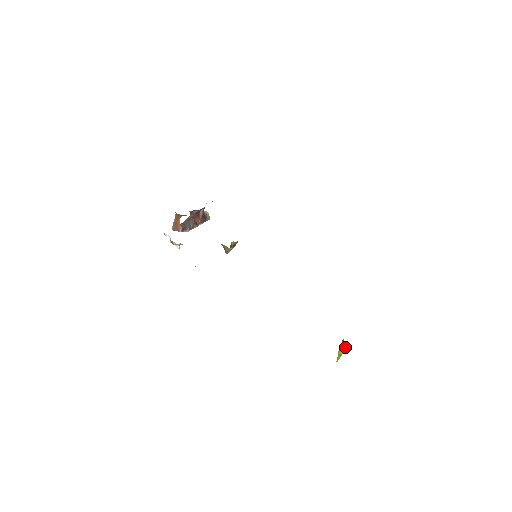
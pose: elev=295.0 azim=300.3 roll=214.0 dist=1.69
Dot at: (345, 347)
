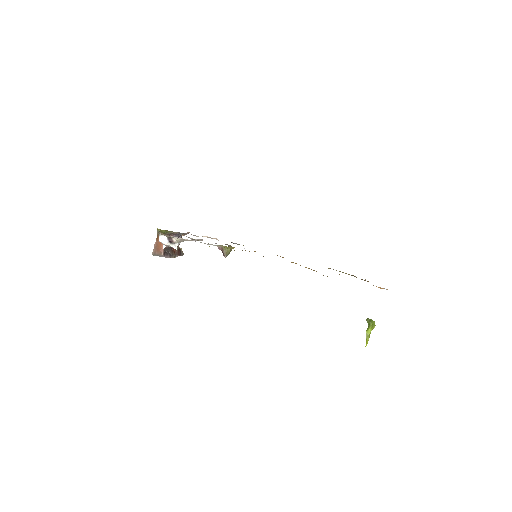
Dot at: (372, 323)
